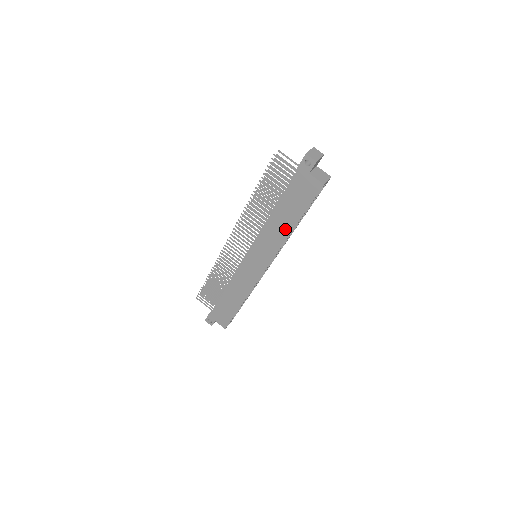
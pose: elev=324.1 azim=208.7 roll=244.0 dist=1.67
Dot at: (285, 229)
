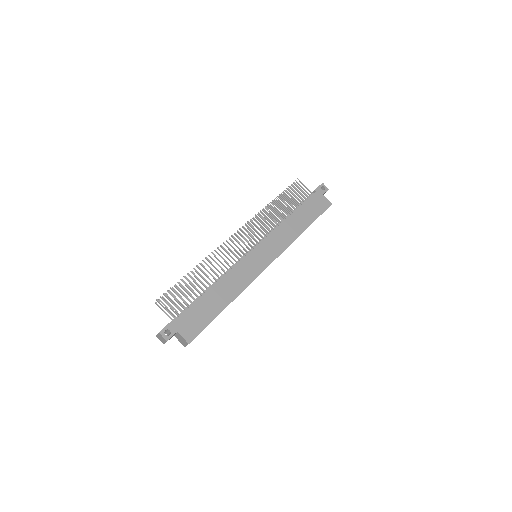
Dot at: (298, 229)
